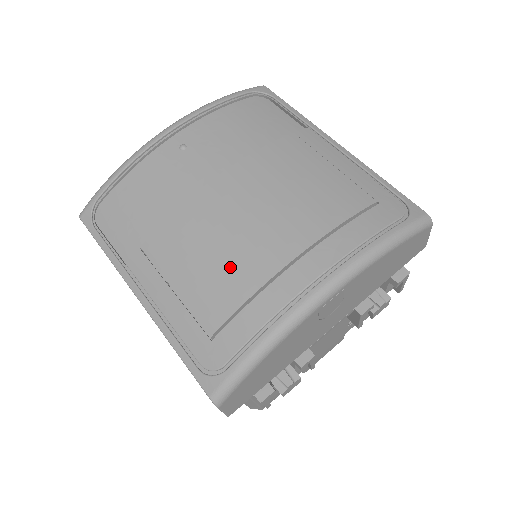
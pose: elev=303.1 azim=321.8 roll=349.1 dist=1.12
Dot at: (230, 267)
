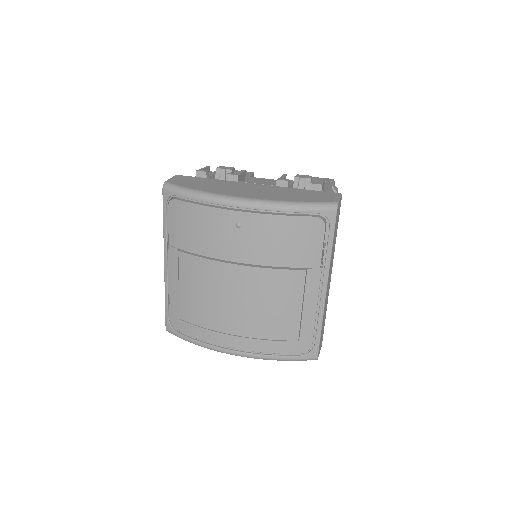
Dot at: (206, 309)
